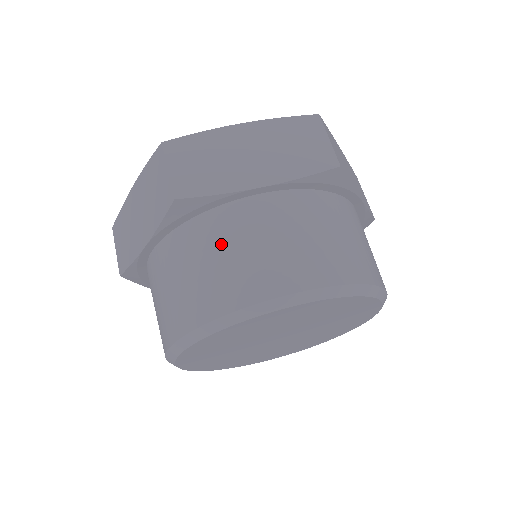
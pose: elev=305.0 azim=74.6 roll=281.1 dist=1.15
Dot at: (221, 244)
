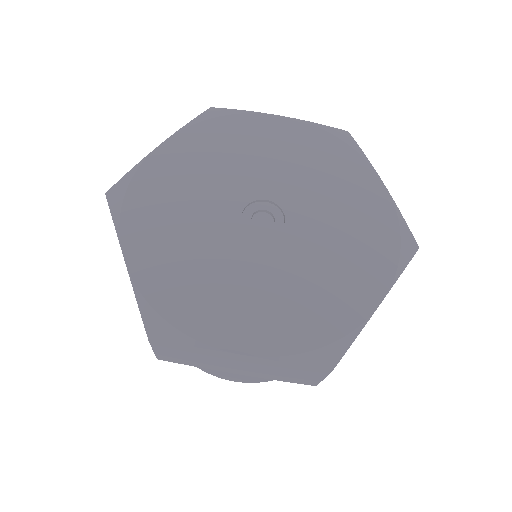
Dot at: occluded
